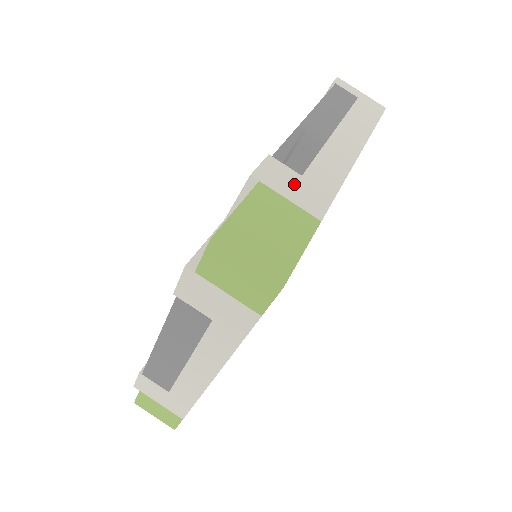
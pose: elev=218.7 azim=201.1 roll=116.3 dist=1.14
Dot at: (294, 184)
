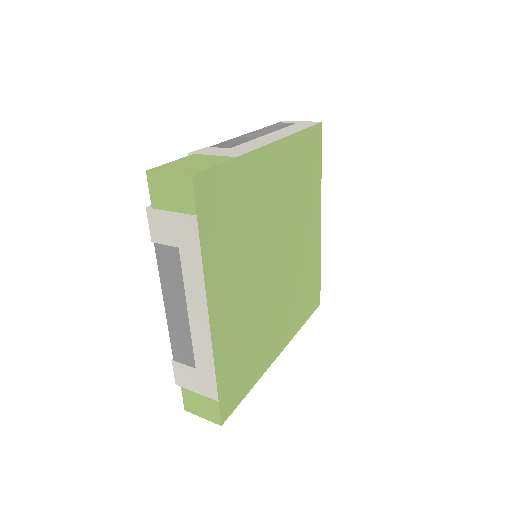
Dot at: (221, 151)
